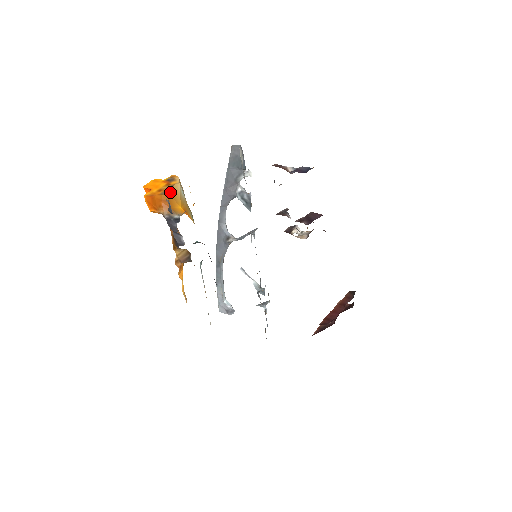
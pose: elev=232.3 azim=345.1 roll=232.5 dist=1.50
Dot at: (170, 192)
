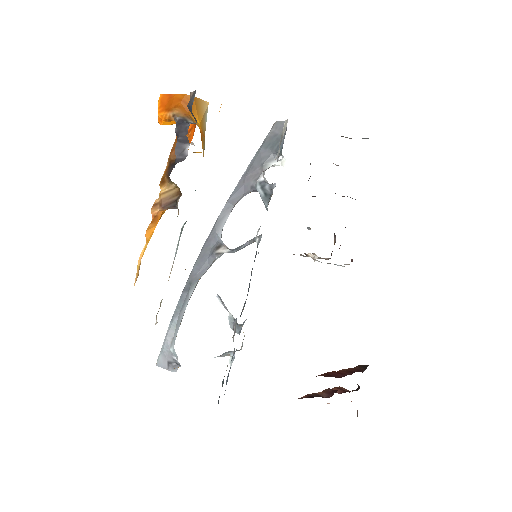
Dot at: (196, 99)
